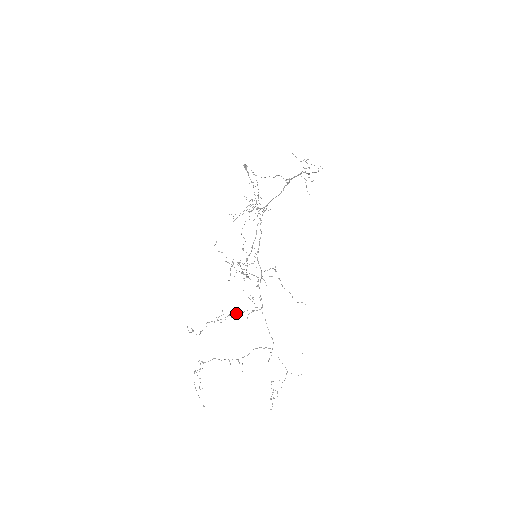
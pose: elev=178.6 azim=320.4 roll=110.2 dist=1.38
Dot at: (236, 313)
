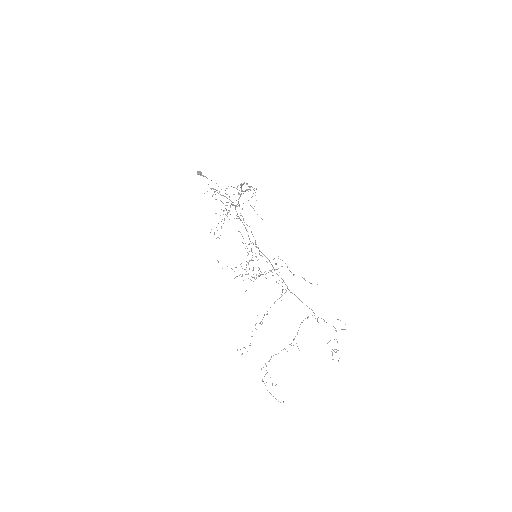
Dot at: occluded
